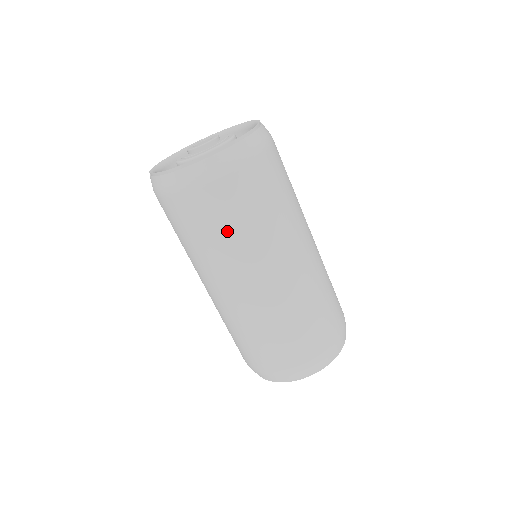
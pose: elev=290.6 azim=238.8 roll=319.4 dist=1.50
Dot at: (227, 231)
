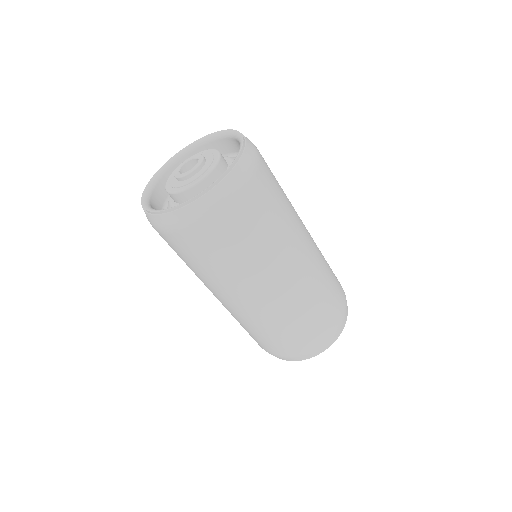
Dot at: (218, 262)
